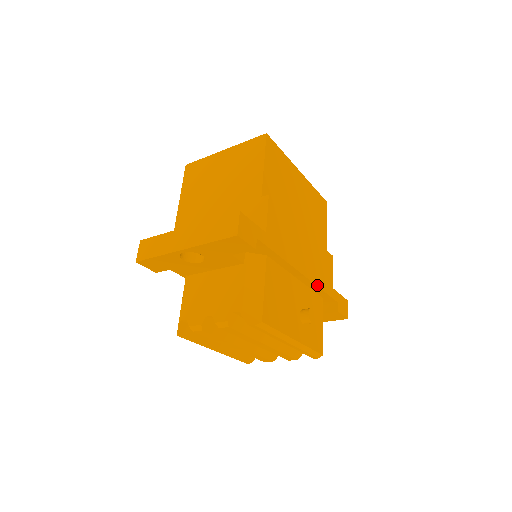
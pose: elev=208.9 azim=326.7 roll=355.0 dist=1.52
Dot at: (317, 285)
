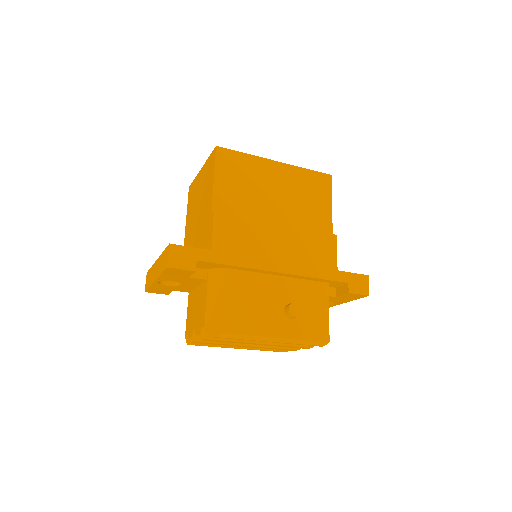
Dot at: (305, 275)
